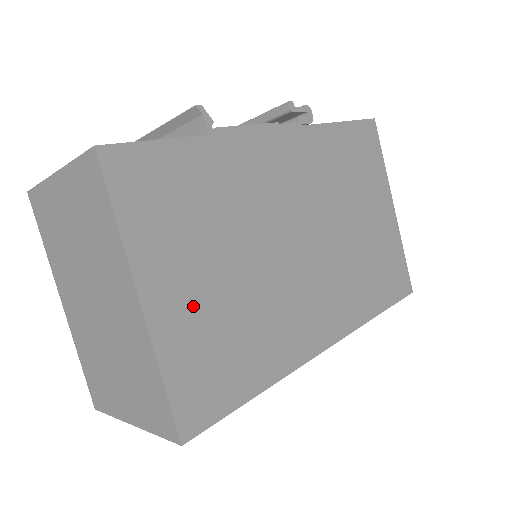
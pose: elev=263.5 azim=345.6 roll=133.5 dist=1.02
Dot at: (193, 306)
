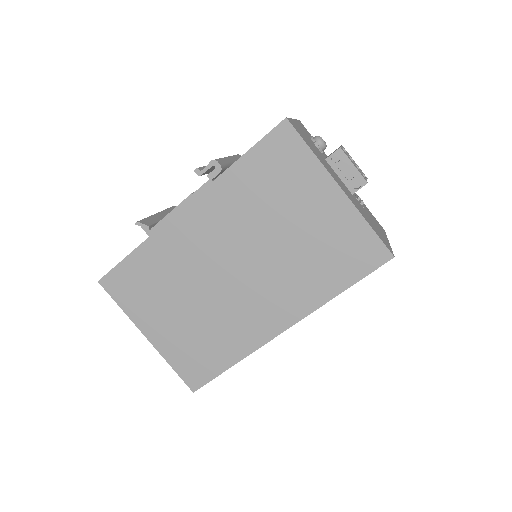
Dot at: (173, 332)
